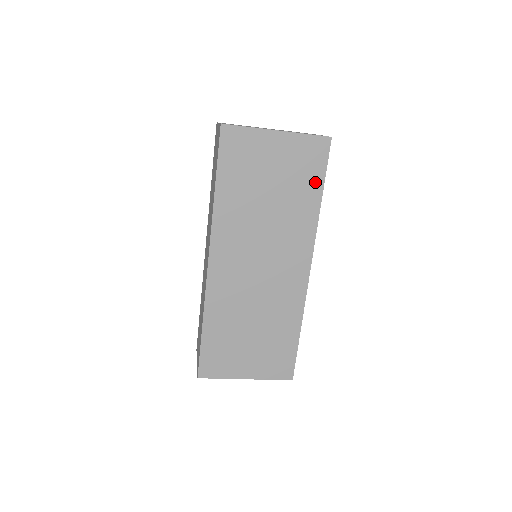
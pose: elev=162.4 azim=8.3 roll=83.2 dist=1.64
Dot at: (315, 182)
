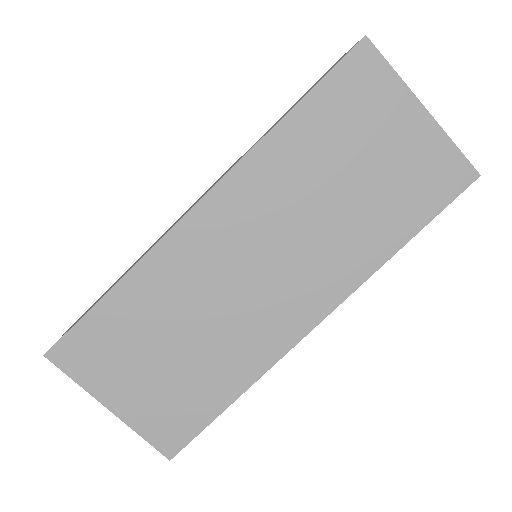
Dot at: (415, 215)
